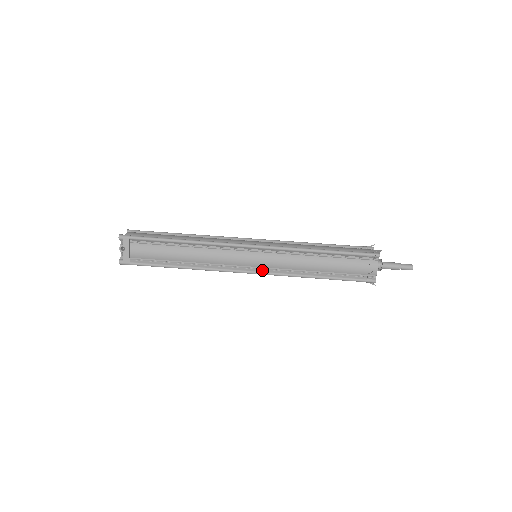
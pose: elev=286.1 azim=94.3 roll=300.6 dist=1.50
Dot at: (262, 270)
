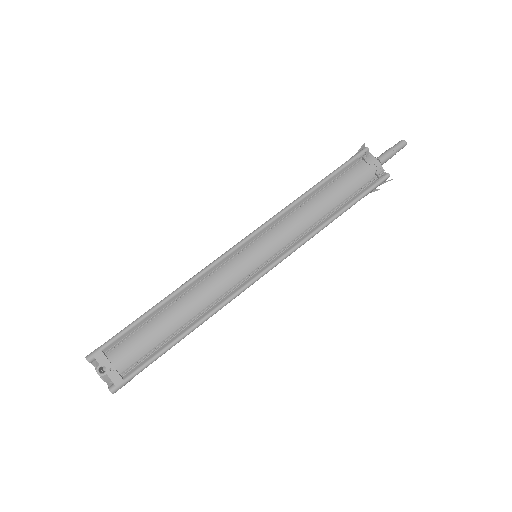
Dot at: (275, 259)
